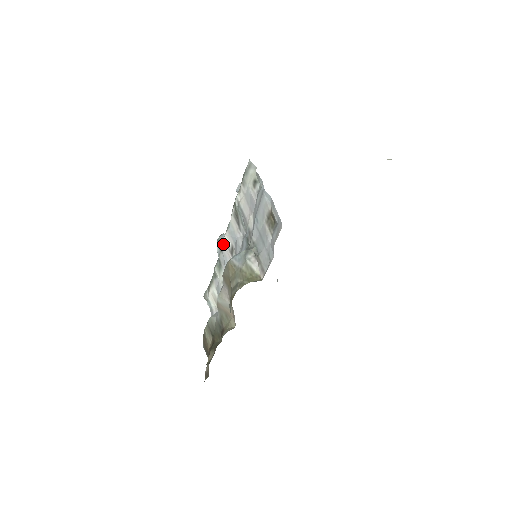
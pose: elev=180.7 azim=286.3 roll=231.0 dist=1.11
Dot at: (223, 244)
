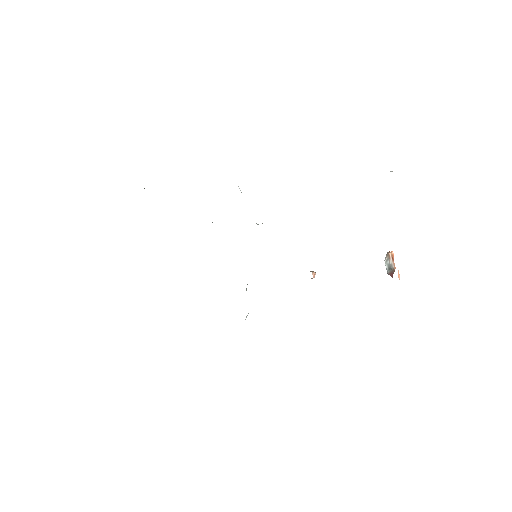
Dot at: occluded
